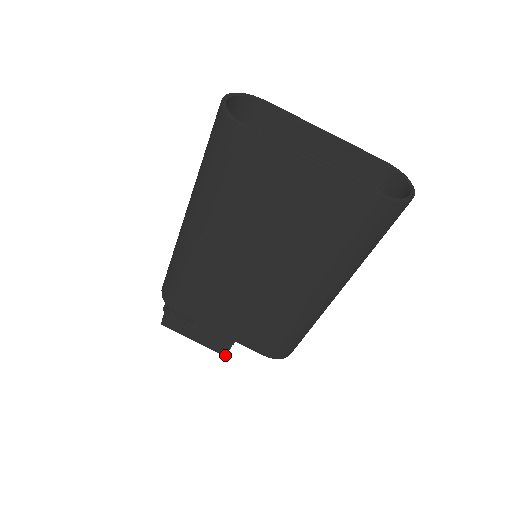
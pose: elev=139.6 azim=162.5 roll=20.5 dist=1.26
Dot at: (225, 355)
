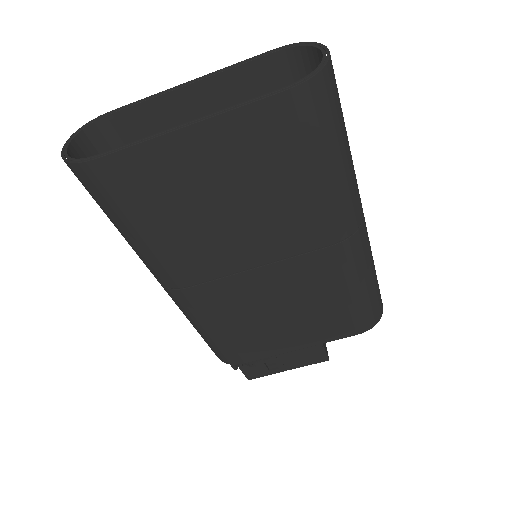
Dot at: (327, 360)
